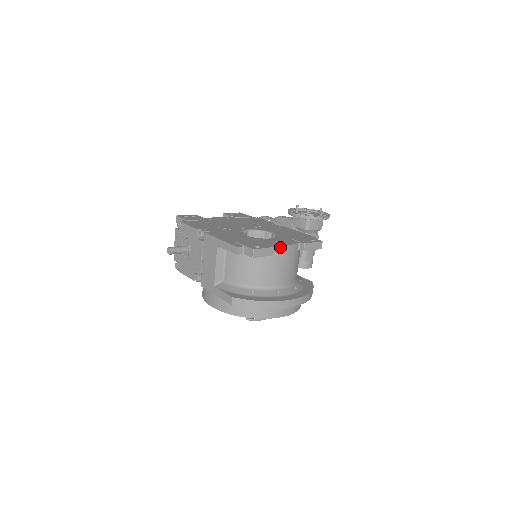
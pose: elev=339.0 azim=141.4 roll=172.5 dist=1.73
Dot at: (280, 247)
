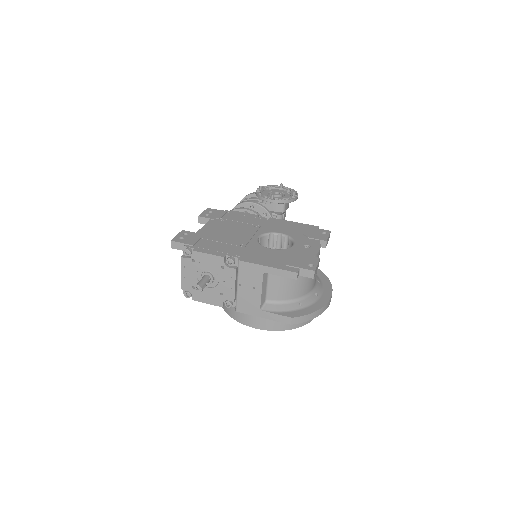
Dot at: (317, 254)
